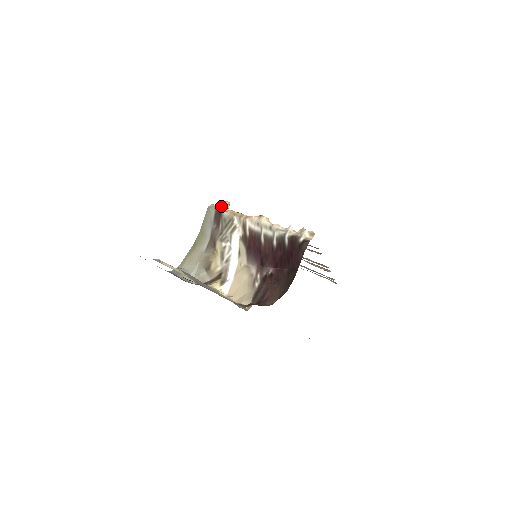
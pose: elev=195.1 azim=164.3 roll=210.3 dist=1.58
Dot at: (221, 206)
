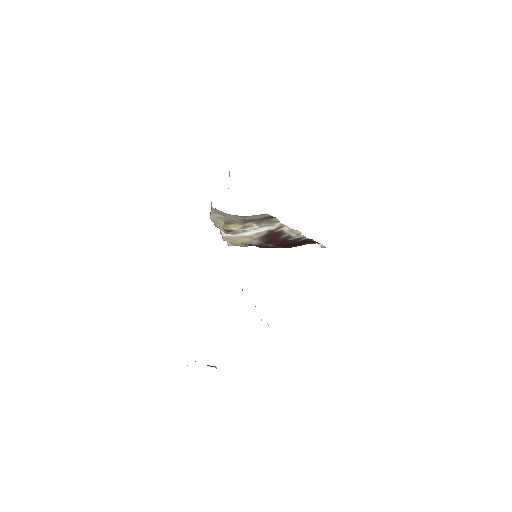
Dot at: occluded
